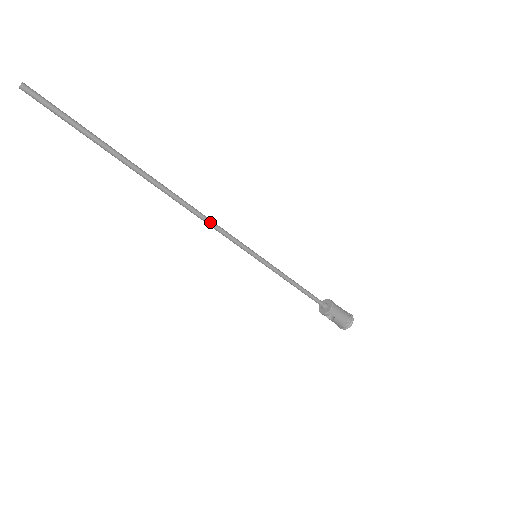
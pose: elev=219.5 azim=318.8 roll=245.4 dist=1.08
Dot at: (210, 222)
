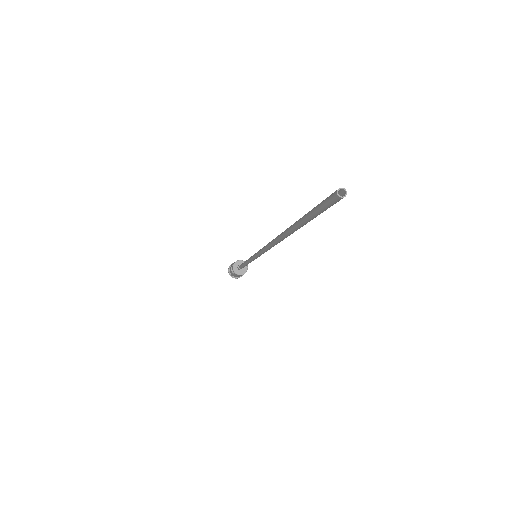
Dot at: (268, 249)
